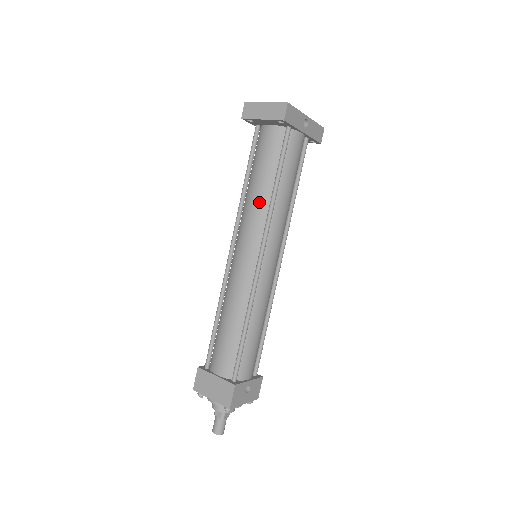
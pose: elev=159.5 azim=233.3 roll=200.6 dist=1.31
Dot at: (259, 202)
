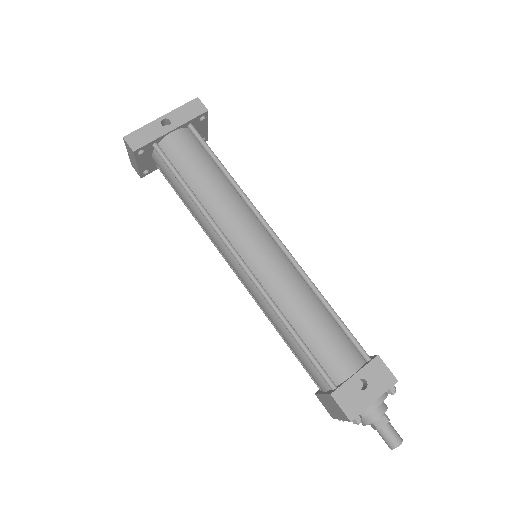
Dot at: (200, 220)
